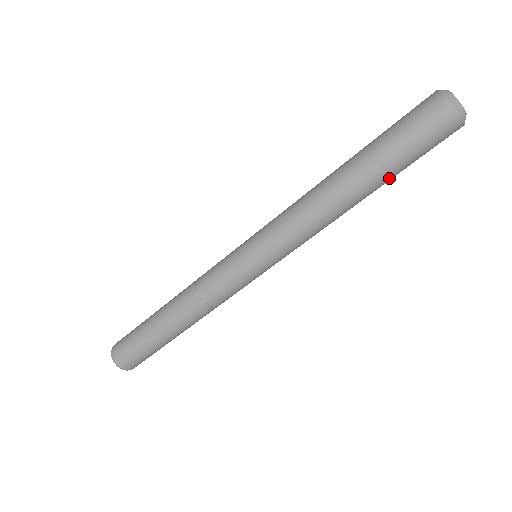
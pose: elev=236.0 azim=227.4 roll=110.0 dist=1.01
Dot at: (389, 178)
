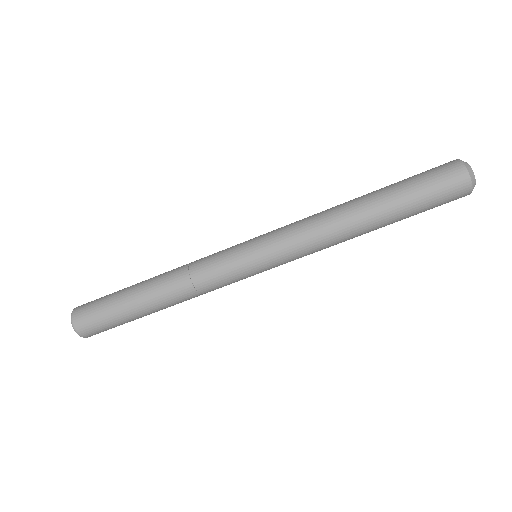
Dot at: (398, 213)
